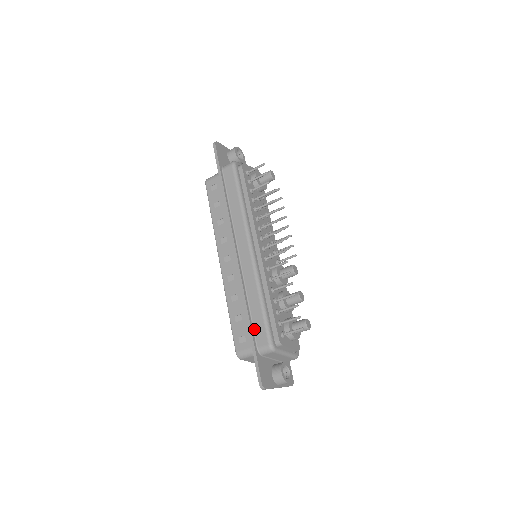
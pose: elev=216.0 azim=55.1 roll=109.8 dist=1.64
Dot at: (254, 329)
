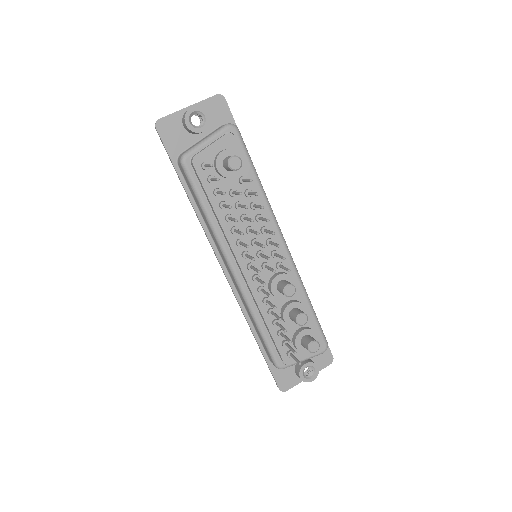
Dot at: (262, 345)
